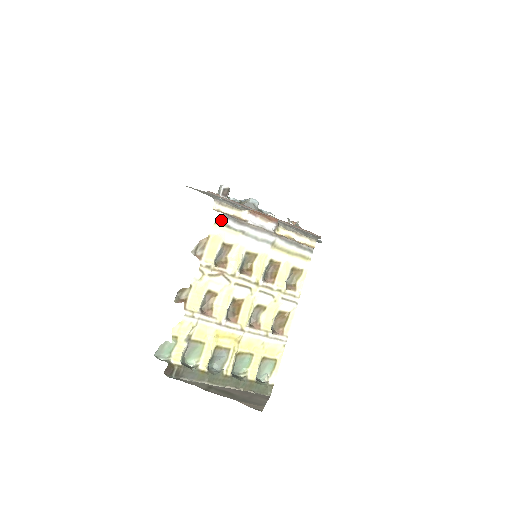
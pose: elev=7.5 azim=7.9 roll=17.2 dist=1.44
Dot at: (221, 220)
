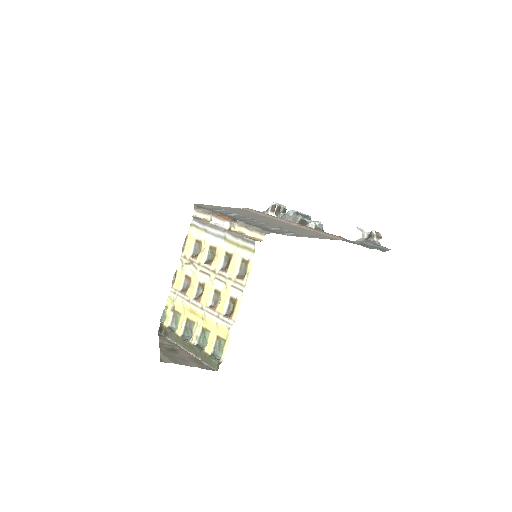
Dot at: (192, 223)
